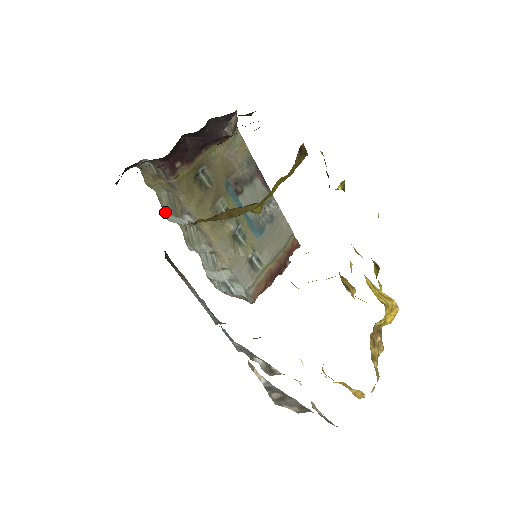
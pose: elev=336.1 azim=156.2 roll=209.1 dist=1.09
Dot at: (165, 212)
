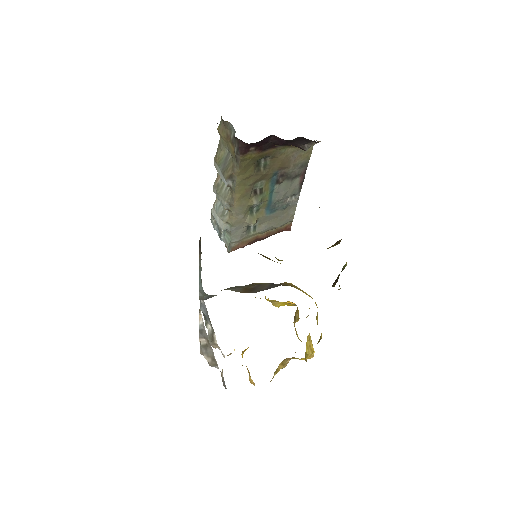
Dot at: (216, 160)
